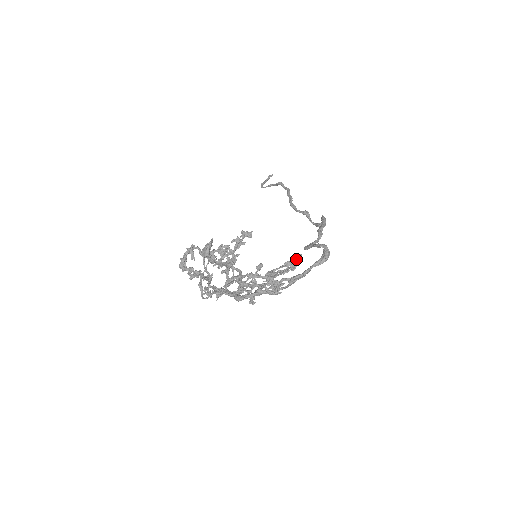
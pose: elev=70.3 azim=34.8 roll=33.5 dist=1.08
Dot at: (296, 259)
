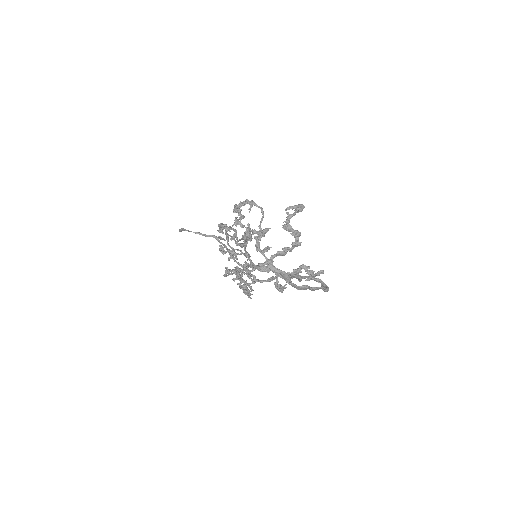
Dot at: (322, 272)
